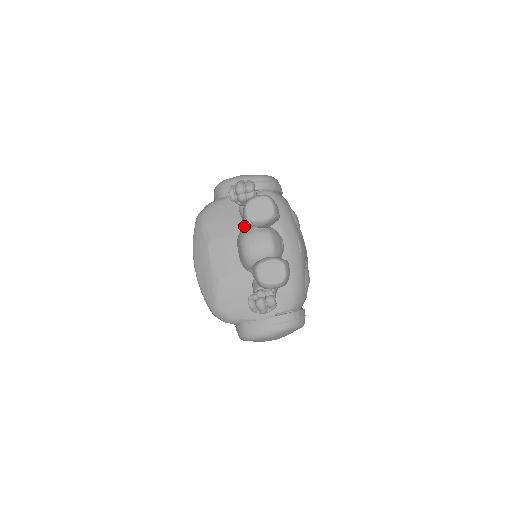
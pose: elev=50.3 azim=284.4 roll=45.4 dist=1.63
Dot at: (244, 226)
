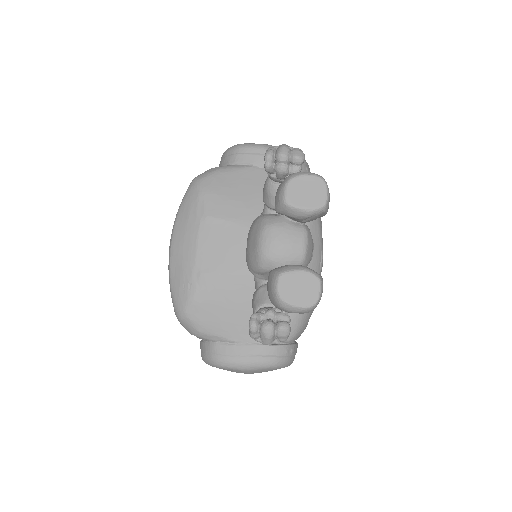
Dot at: (257, 211)
